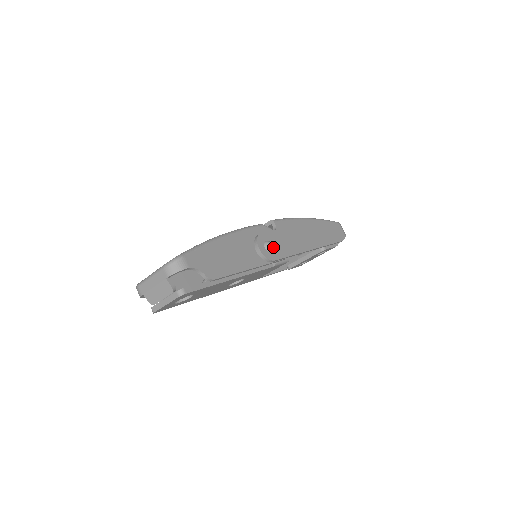
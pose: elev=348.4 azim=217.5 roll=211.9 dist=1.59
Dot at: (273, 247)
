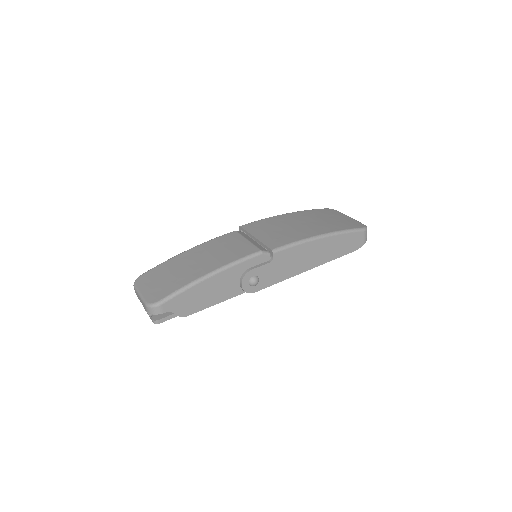
Dot at: (257, 283)
